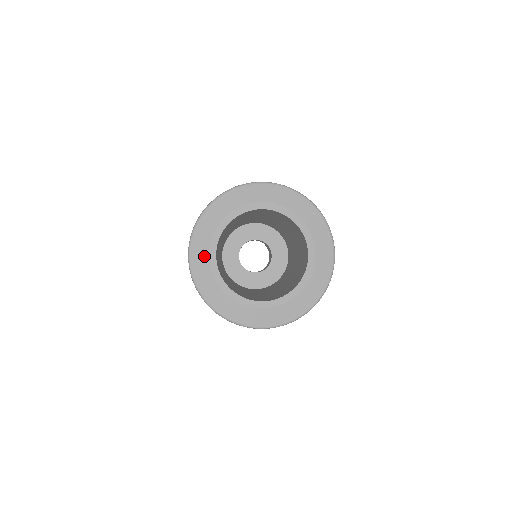
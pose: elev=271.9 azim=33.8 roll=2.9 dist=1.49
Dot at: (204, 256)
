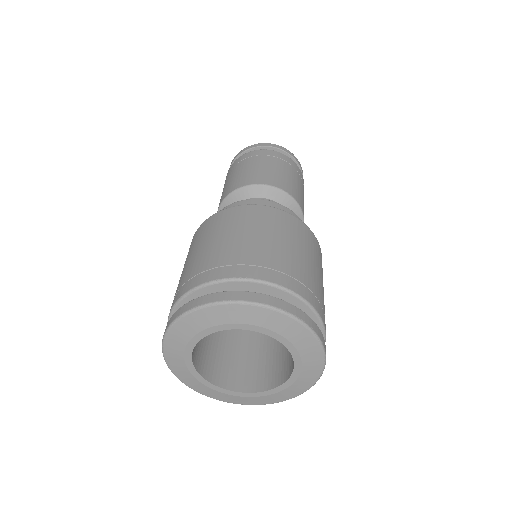
Dot at: (198, 384)
